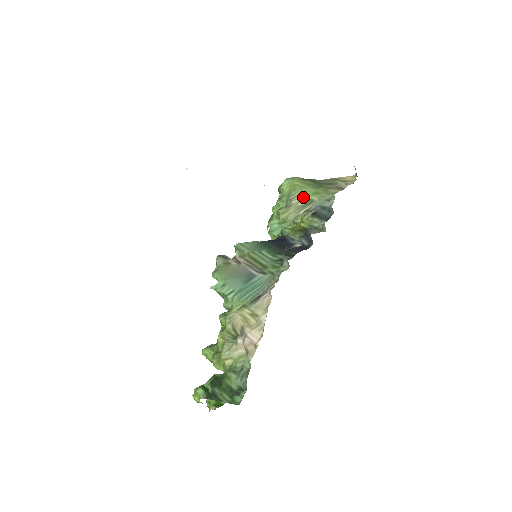
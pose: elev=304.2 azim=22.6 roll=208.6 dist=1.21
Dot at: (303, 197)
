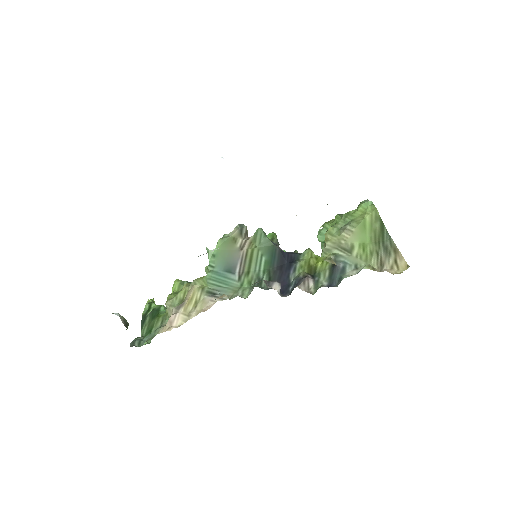
Dot at: (352, 238)
